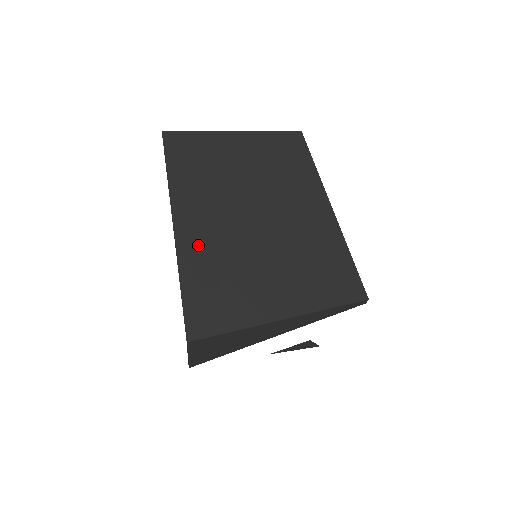
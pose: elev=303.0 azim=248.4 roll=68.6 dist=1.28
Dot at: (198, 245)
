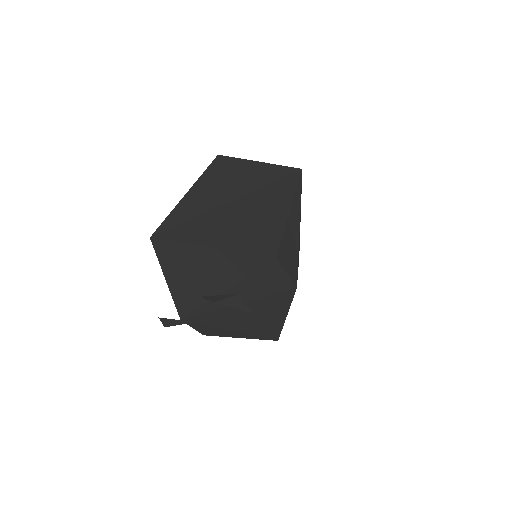
Dot at: (194, 201)
